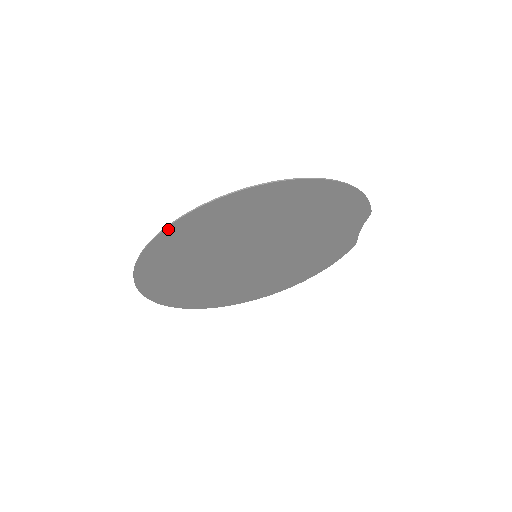
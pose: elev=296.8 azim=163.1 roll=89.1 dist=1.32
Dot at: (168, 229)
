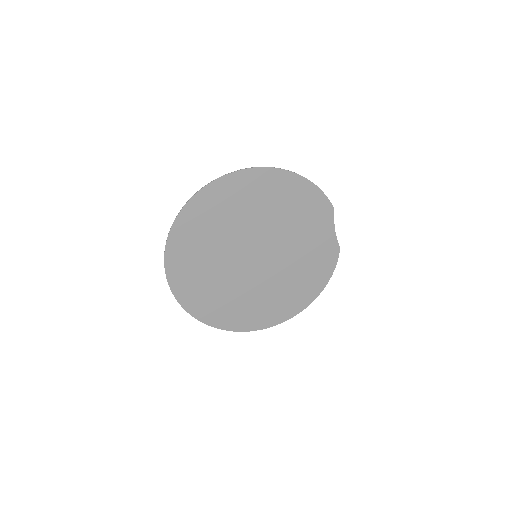
Dot at: (180, 215)
